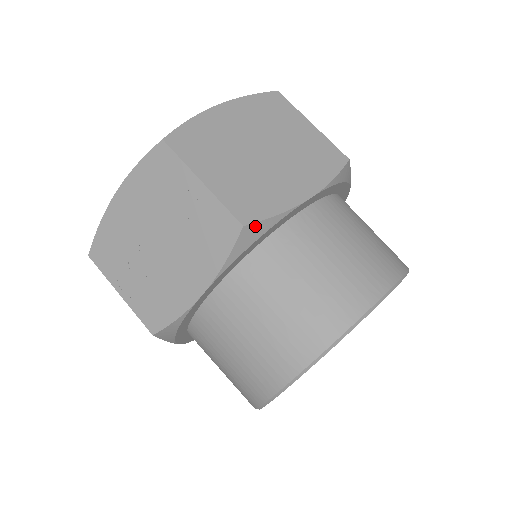
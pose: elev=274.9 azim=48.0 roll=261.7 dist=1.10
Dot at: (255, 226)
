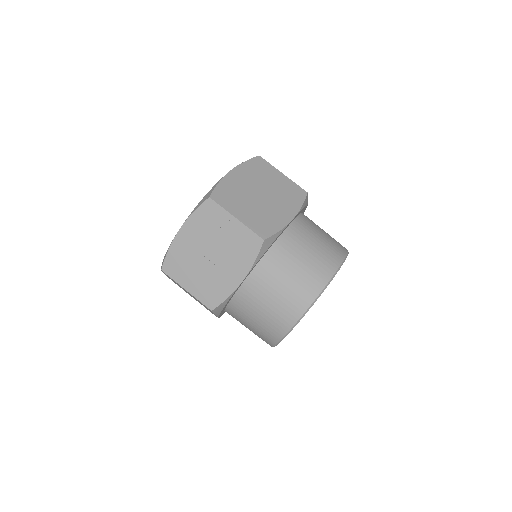
Dot at: (269, 239)
